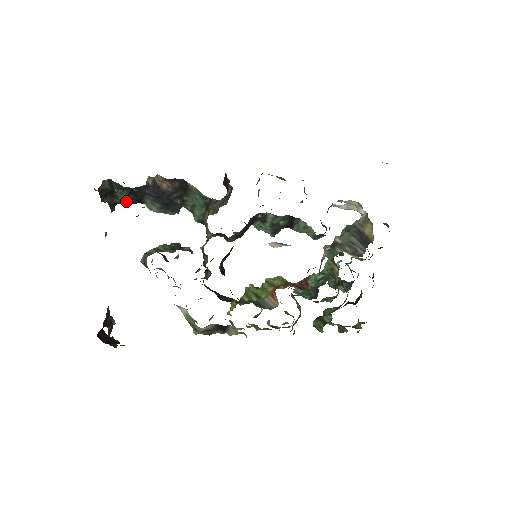
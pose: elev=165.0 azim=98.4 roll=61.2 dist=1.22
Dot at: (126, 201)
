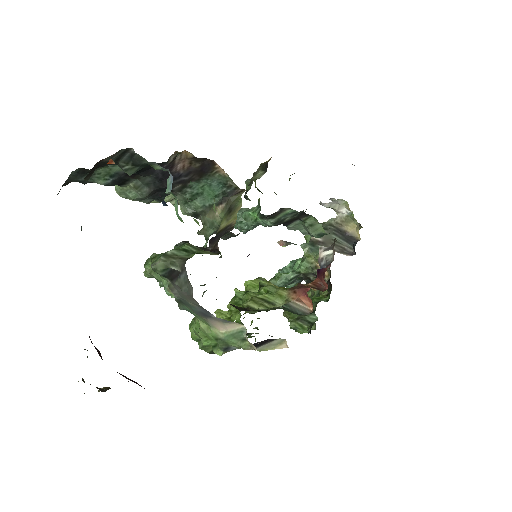
Dot at: (105, 181)
